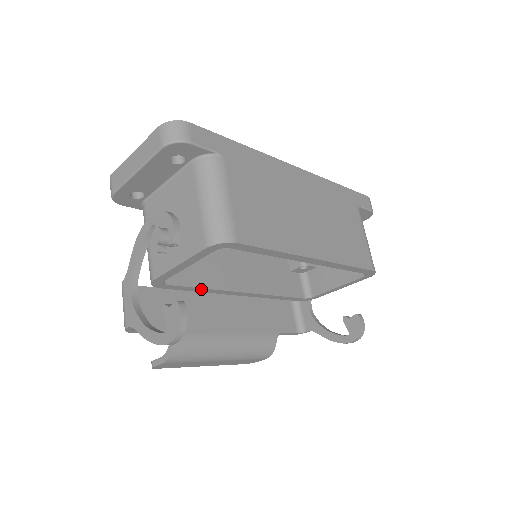
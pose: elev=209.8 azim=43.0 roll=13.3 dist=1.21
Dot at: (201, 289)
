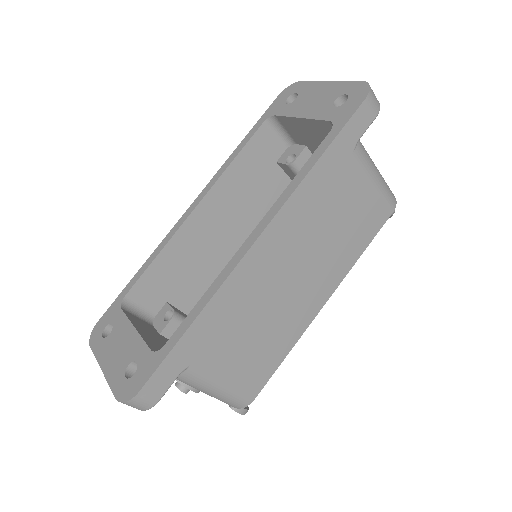
Dot at: occluded
